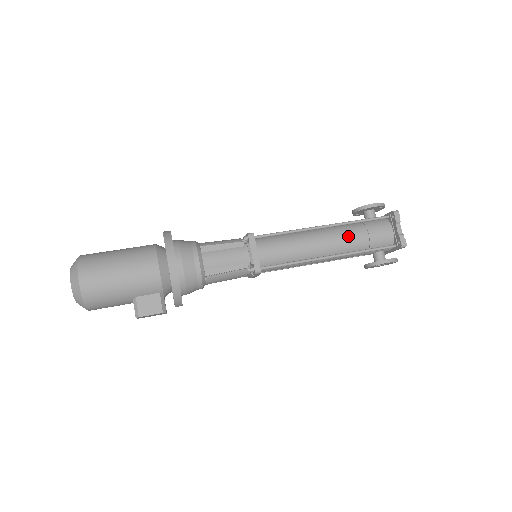
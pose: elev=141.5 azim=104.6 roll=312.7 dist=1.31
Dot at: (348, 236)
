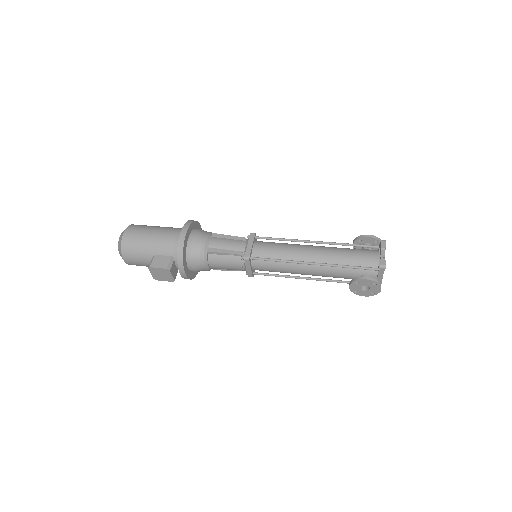
Dot at: (334, 252)
